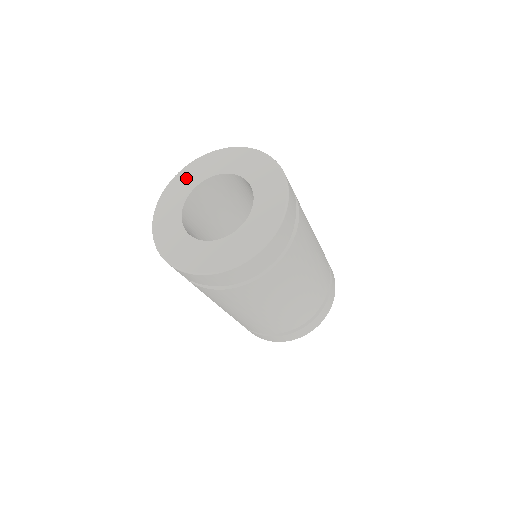
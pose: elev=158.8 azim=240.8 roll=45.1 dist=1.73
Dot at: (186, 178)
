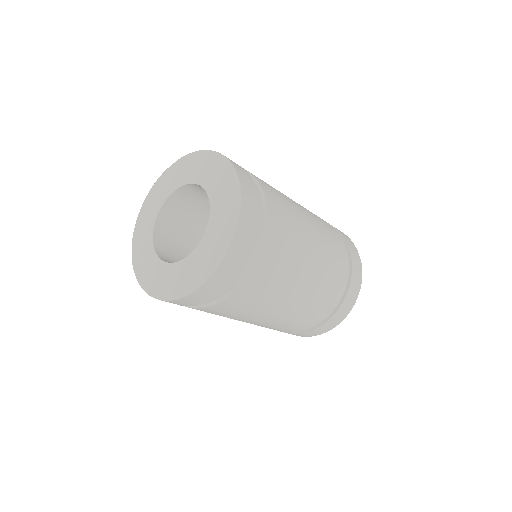
Dot at: (174, 174)
